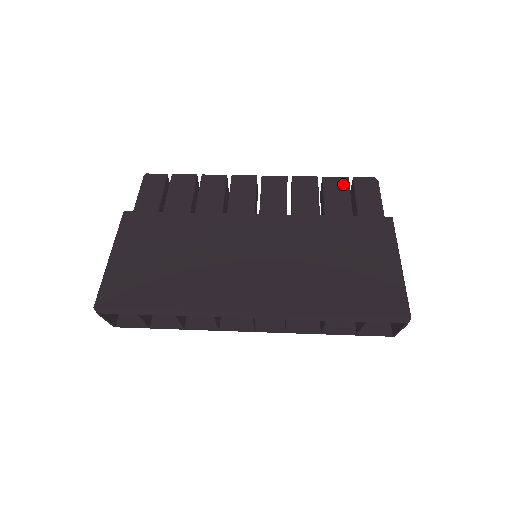
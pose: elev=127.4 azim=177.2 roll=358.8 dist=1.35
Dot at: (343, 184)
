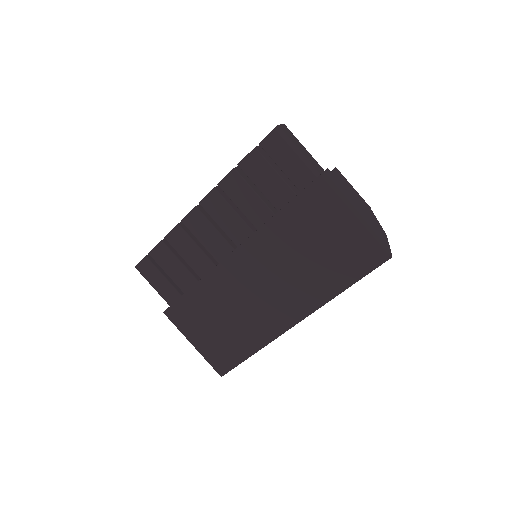
Dot at: (258, 160)
